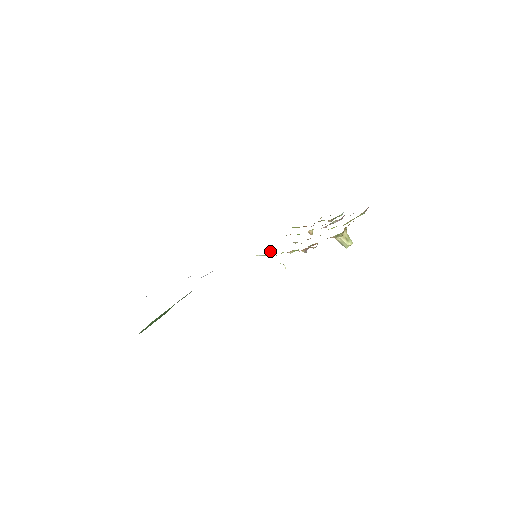
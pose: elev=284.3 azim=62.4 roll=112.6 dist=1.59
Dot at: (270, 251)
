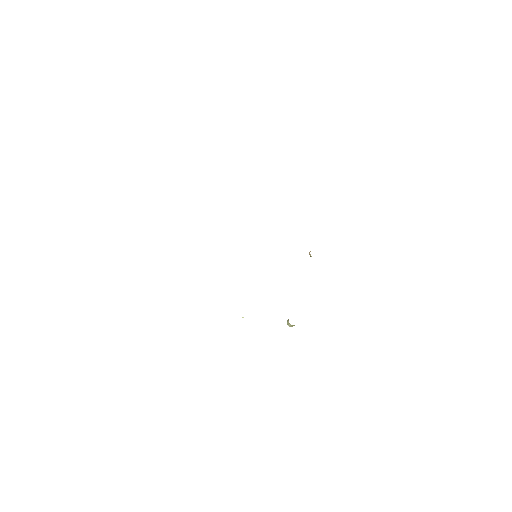
Dot at: occluded
